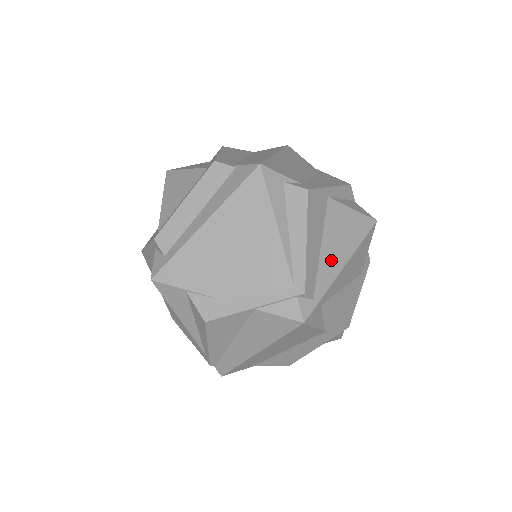
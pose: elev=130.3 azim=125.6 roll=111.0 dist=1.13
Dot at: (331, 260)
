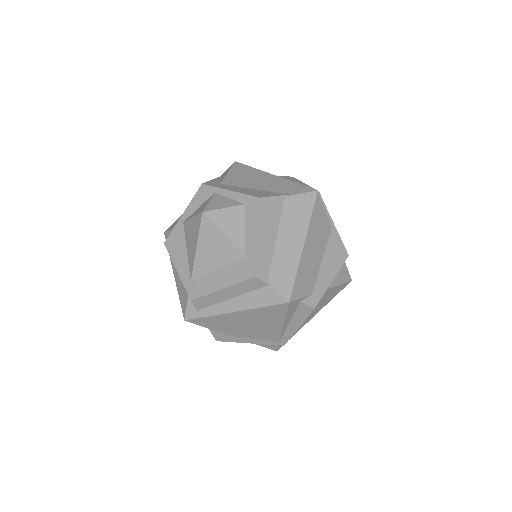
Dot at: (308, 318)
